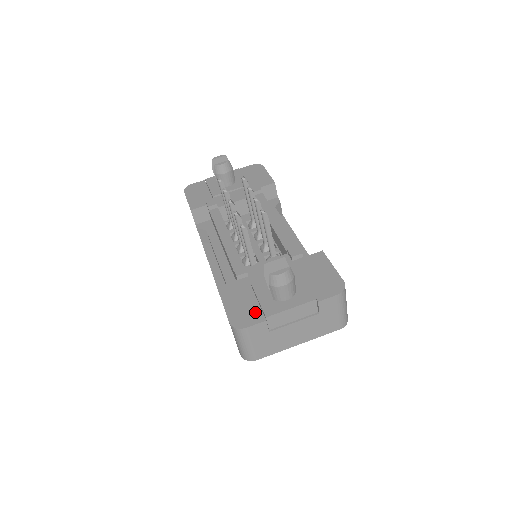
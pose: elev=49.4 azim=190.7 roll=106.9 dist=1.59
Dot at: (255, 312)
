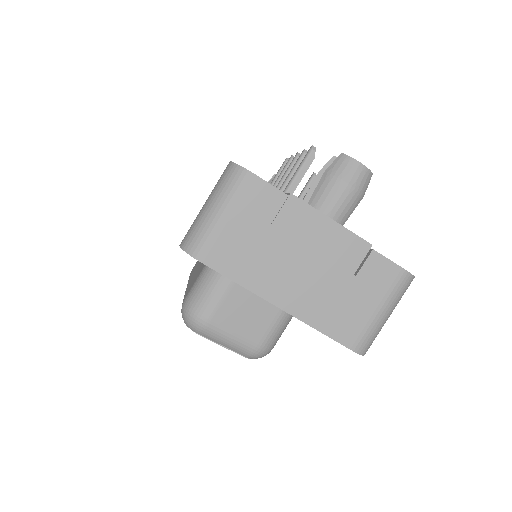
Dot at: occluded
